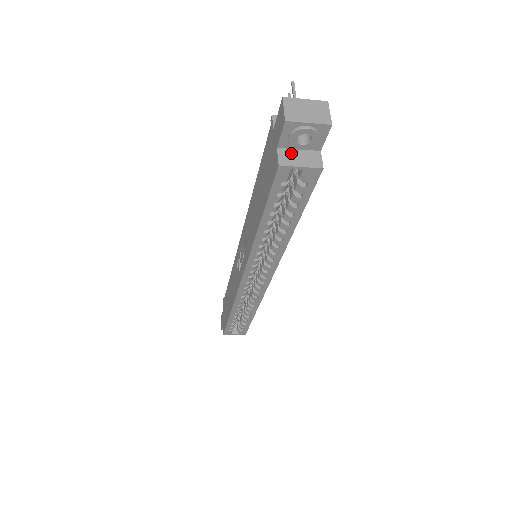
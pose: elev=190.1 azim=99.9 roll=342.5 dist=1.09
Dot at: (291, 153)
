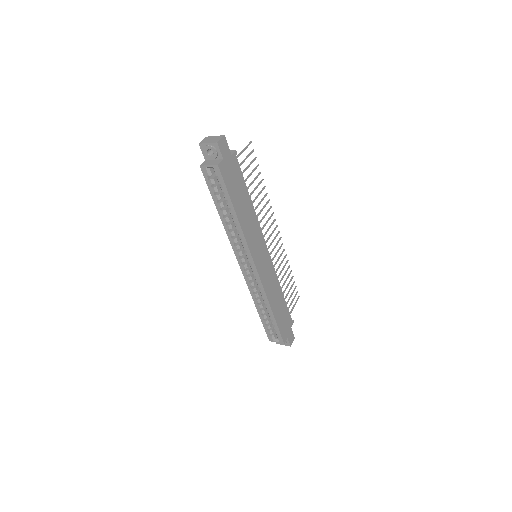
Dot at: (209, 161)
